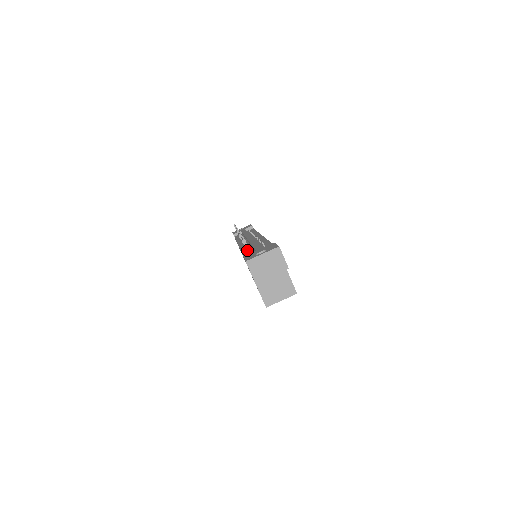
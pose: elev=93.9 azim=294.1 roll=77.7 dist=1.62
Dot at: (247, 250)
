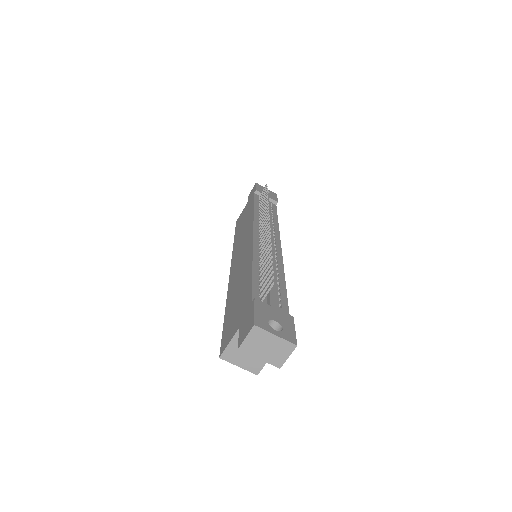
Dot at: (260, 273)
